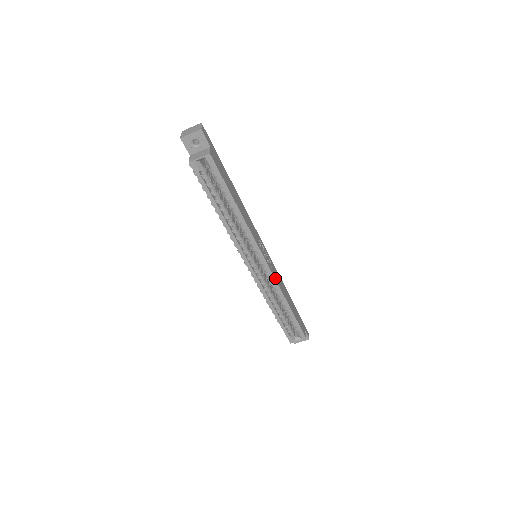
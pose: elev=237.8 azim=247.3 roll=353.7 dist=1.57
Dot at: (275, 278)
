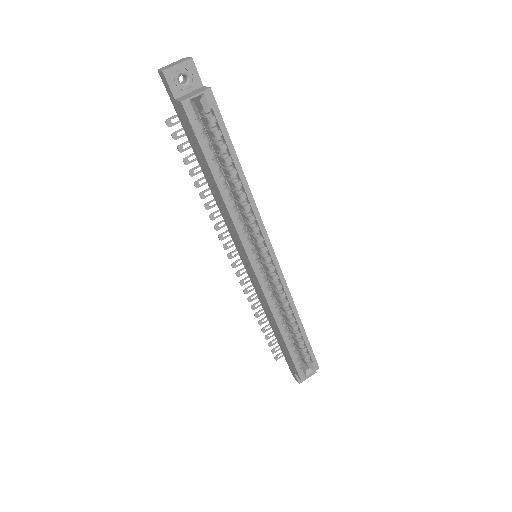
Dot at: (285, 282)
